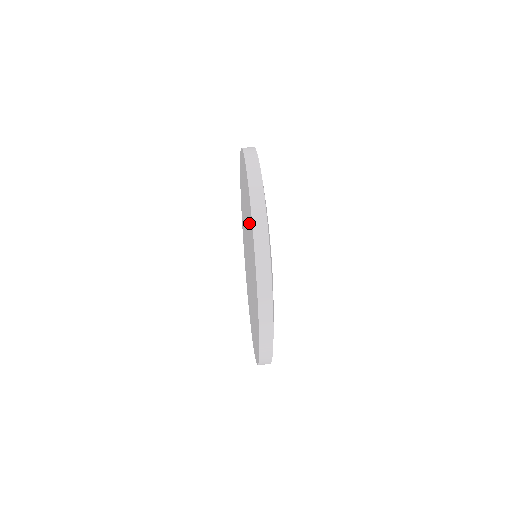
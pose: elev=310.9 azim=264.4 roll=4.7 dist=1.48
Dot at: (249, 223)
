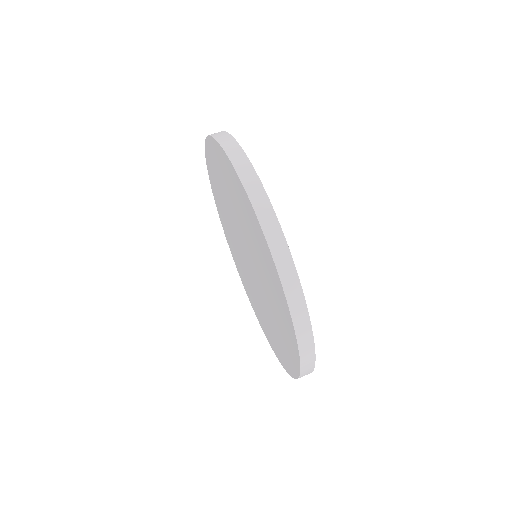
Dot at: (225, 181)
